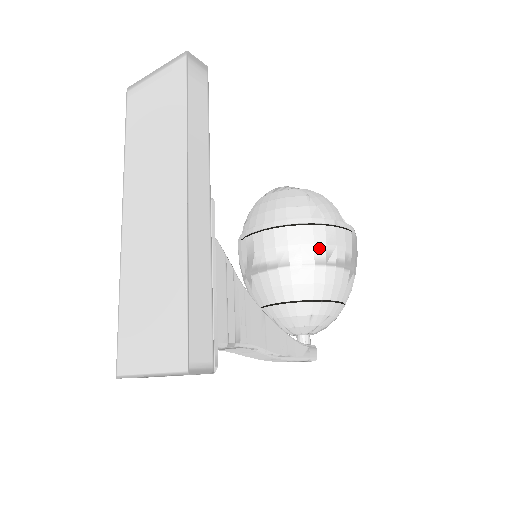
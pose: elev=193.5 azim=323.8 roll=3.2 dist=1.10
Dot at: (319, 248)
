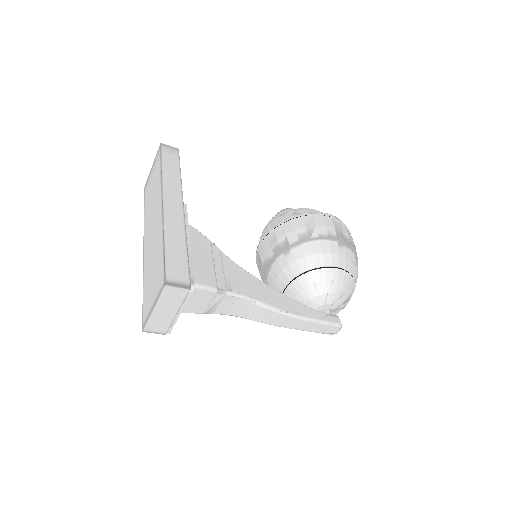
Dot at: (300, 231)
